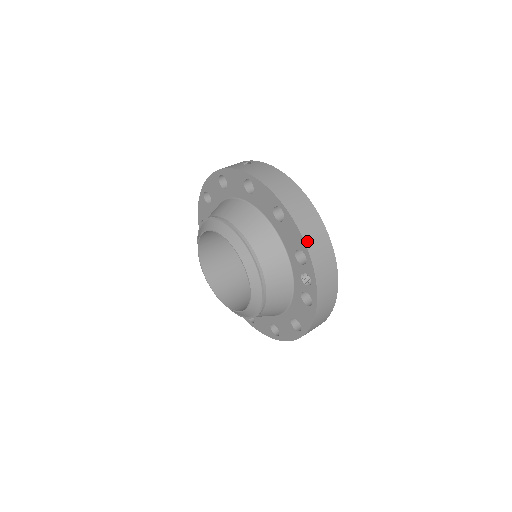
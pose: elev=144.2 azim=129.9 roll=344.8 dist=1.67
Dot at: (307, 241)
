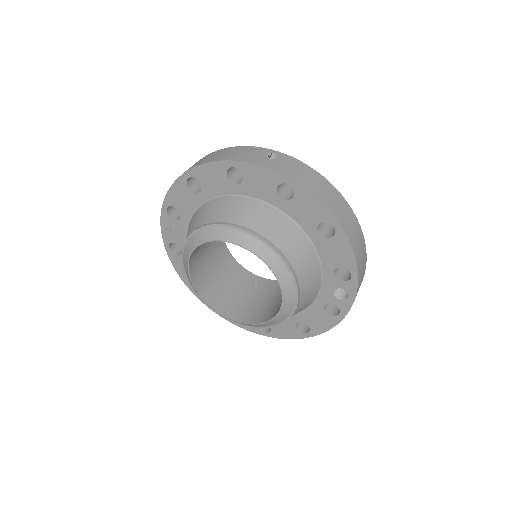
Dot at: (357, 261)
